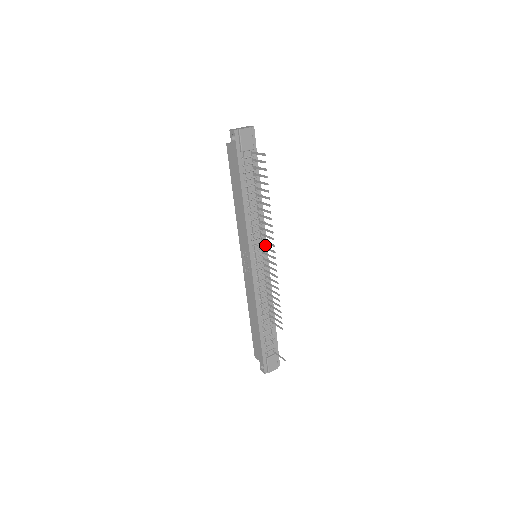
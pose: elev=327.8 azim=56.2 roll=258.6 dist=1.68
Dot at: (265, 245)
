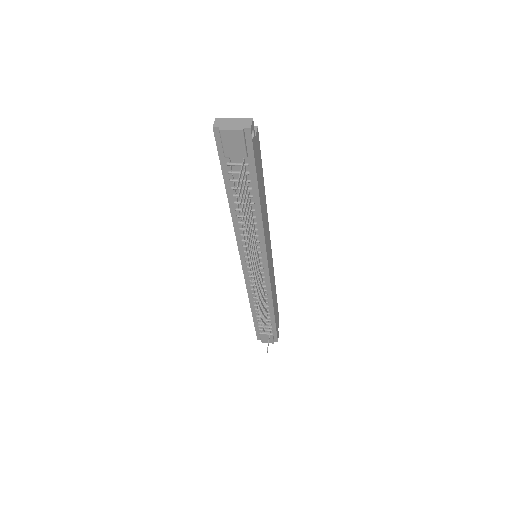
Dot at: (264, 255)
